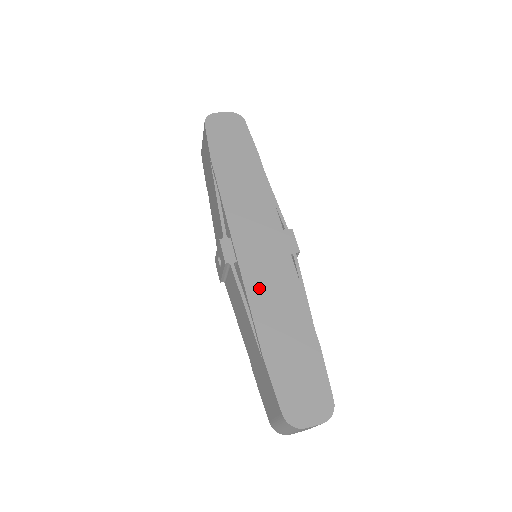
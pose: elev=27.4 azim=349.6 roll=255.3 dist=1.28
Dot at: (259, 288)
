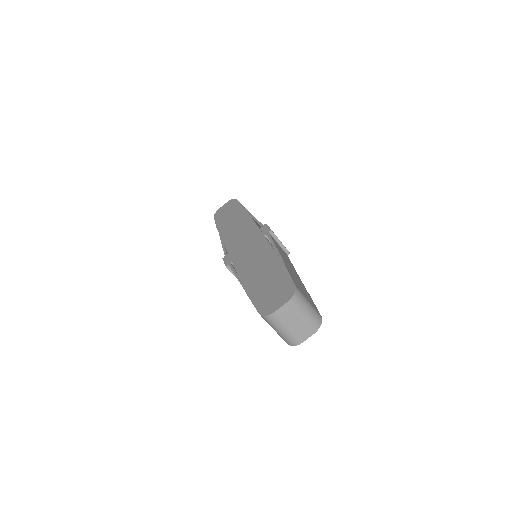
Dot at: (244, 263)
